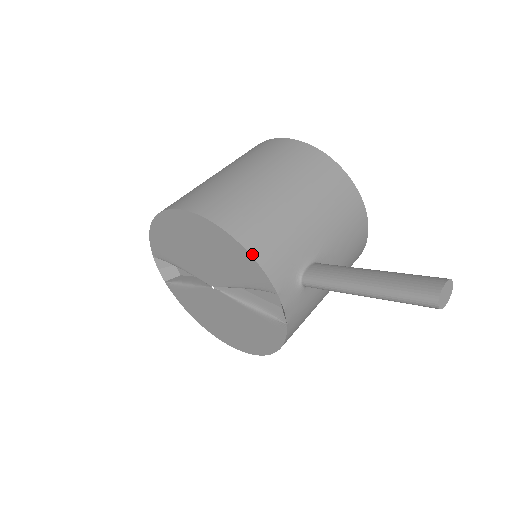
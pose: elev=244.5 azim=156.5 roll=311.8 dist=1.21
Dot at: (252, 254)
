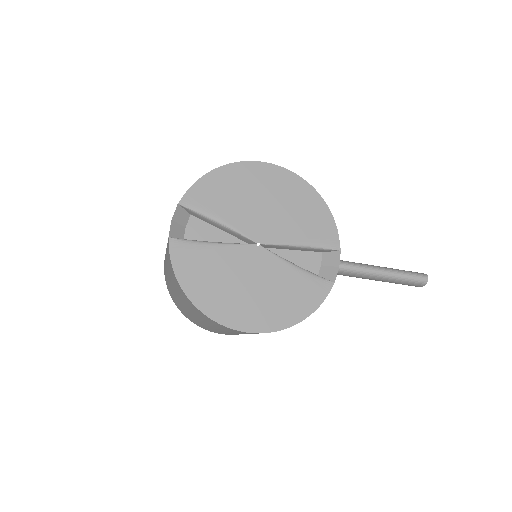
Dot at: (331, 214)
